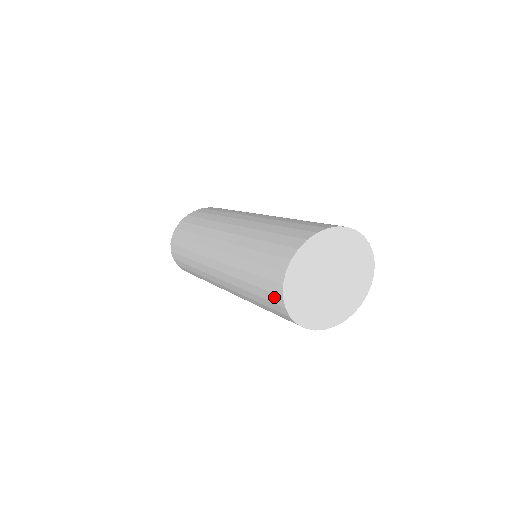
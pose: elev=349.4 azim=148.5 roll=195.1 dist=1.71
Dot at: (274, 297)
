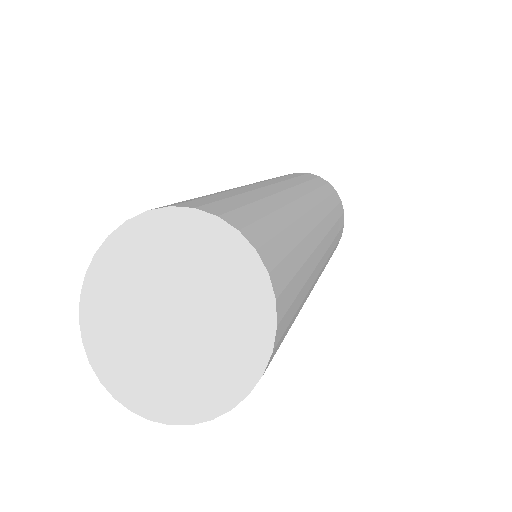
Dot at: occluded
